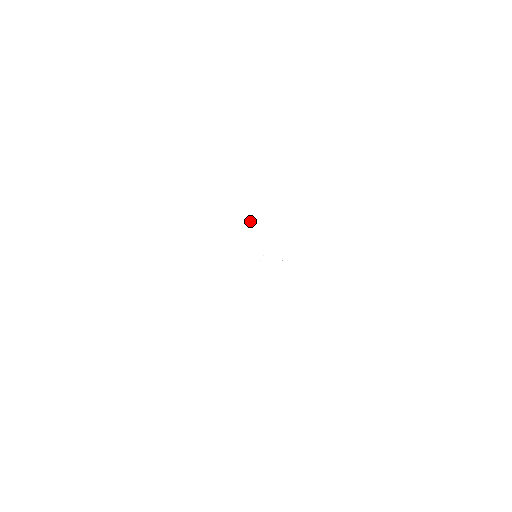
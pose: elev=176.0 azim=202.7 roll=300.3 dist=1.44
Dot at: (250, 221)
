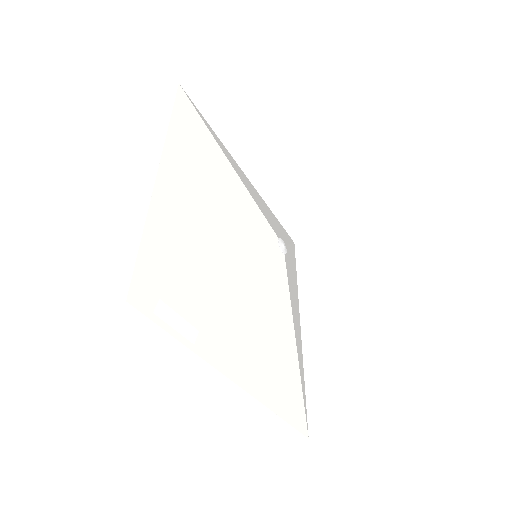
Dot at: (253, 202)
